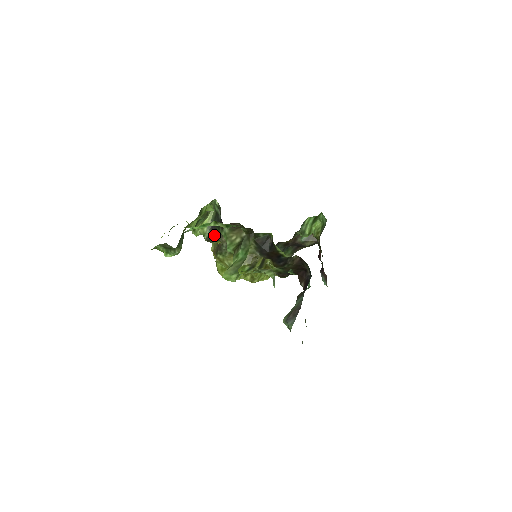
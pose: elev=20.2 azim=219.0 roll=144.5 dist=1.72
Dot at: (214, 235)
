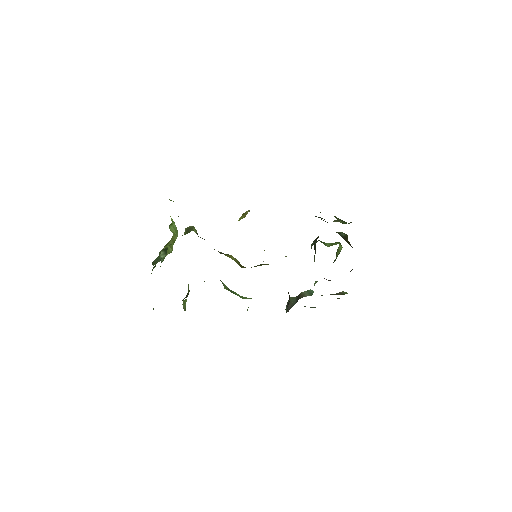
Dot at: occluded
